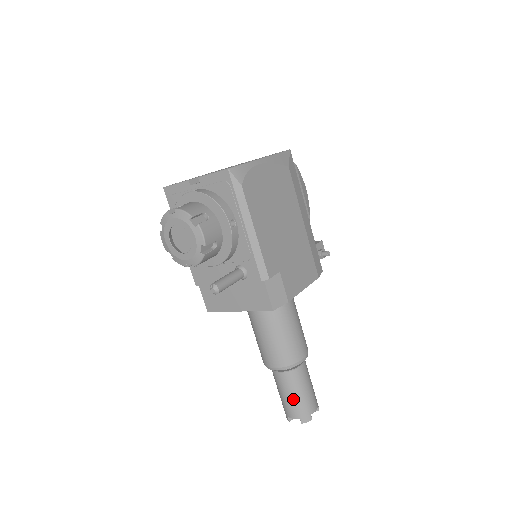
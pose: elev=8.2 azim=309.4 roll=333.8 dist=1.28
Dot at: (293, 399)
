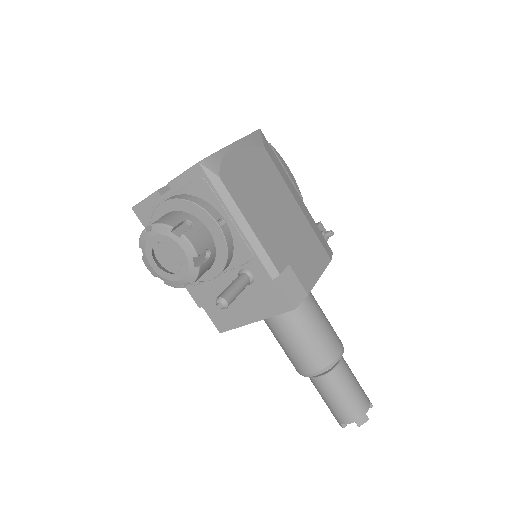
Dot at: (342, 402)
